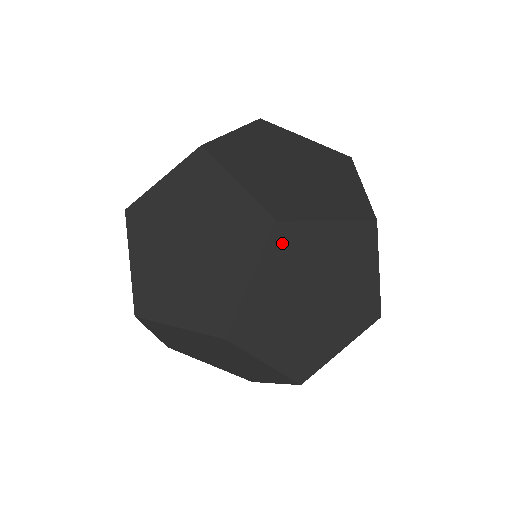
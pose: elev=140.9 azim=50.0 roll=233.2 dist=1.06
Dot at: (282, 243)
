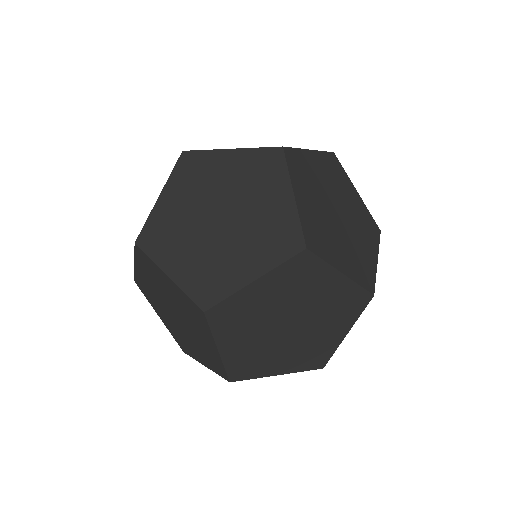
Dot at: (333, 163)
